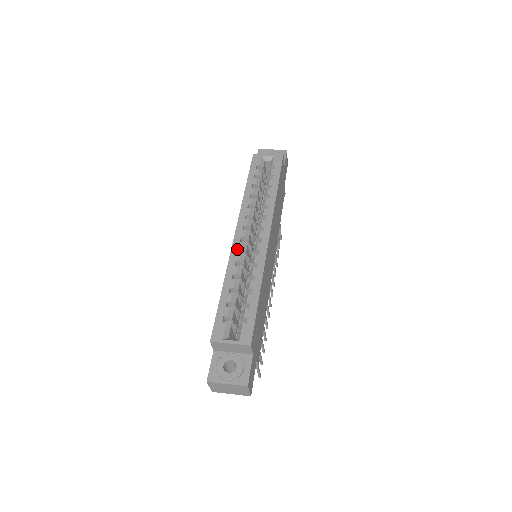
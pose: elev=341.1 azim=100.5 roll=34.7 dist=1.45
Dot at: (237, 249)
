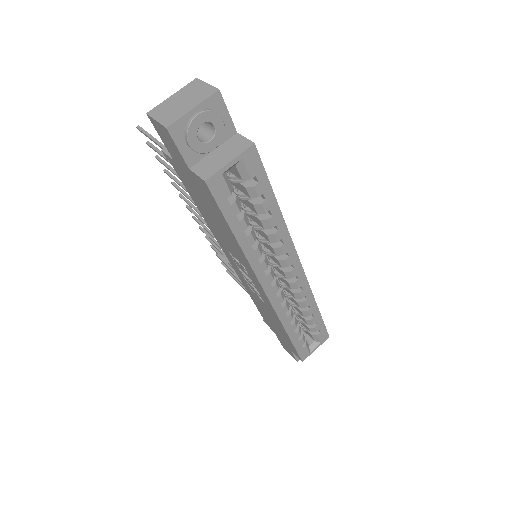
Dot at: (280, 305)
